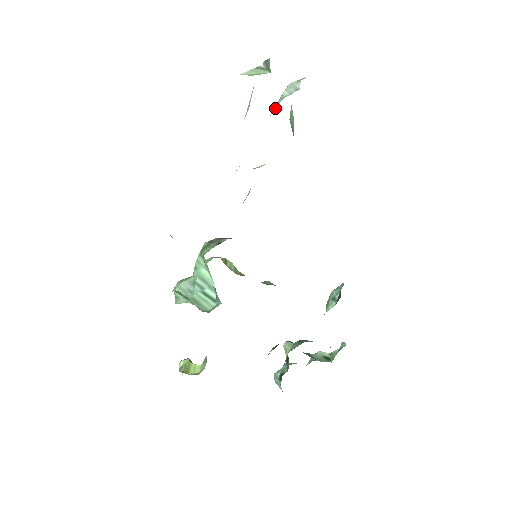
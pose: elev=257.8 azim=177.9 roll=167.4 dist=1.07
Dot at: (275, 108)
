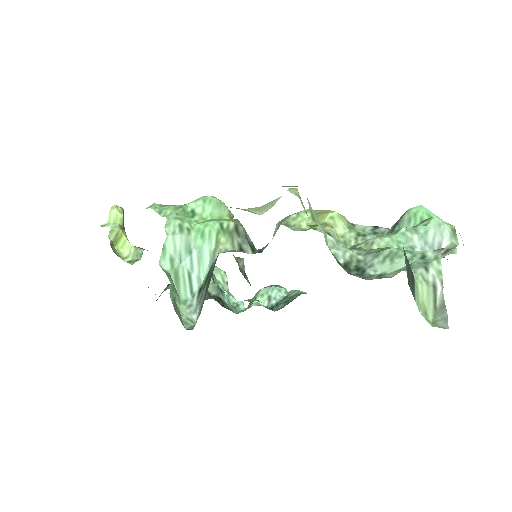
Dot at: (408, 239)
